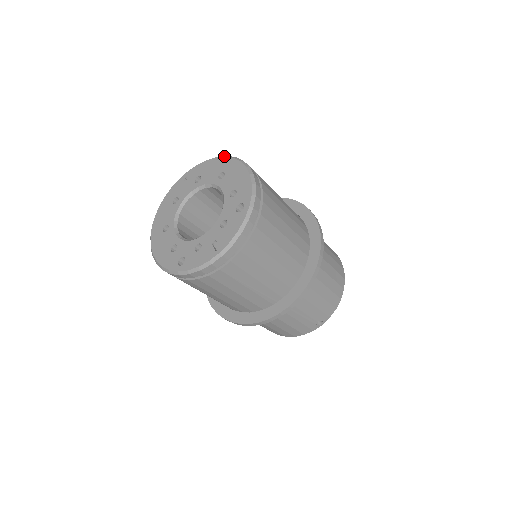
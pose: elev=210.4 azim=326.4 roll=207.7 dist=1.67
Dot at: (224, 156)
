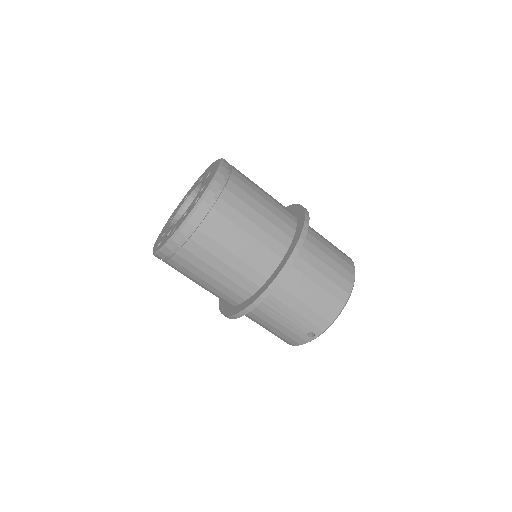
Dot at: occluded
